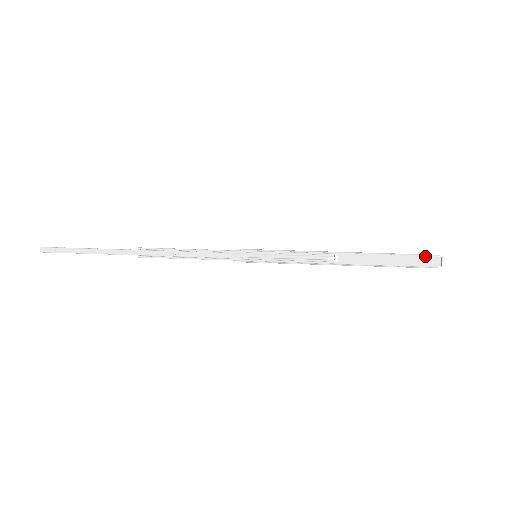
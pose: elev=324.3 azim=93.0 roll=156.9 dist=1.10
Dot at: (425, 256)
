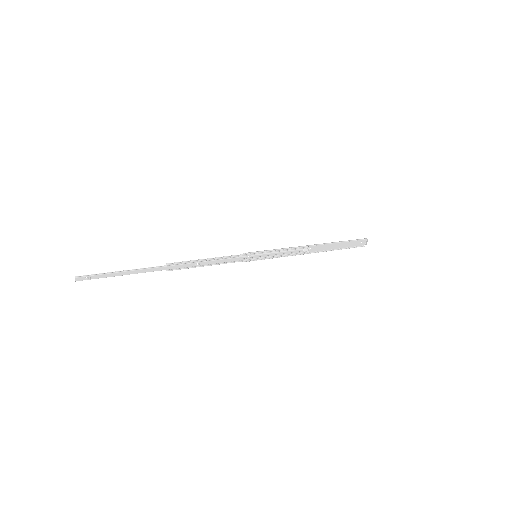
Dot at: (358, 240)
